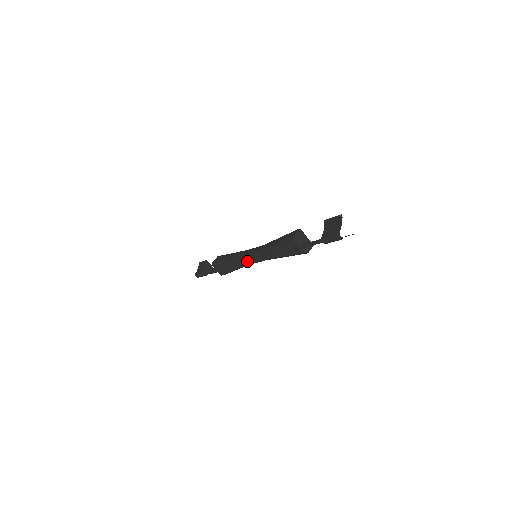
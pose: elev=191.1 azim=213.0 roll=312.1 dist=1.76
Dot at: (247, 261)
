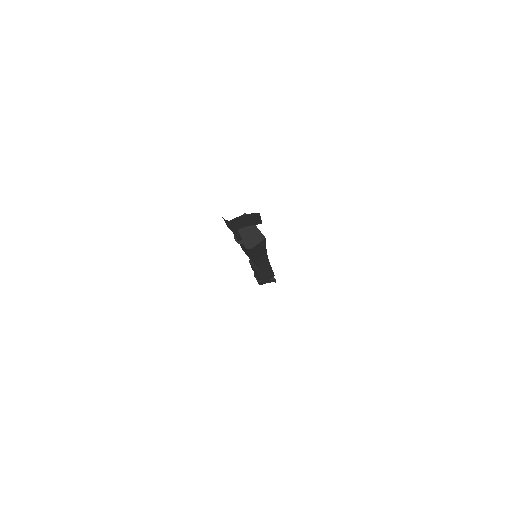
Dot at: (254, 263)
